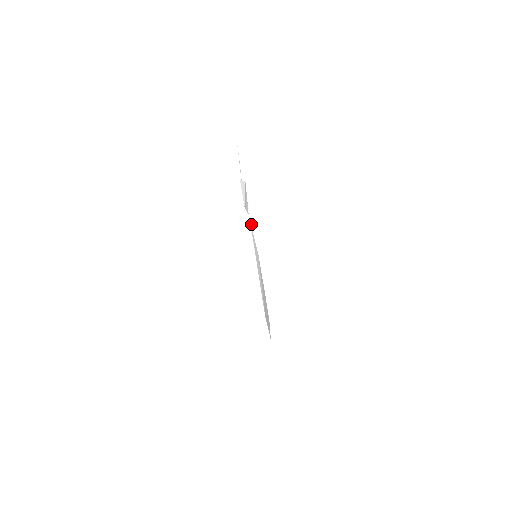
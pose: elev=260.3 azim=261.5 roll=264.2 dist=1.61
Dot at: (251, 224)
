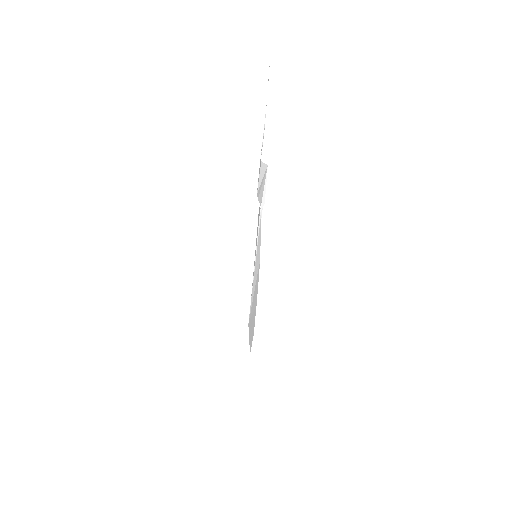
Dot at: occluded
